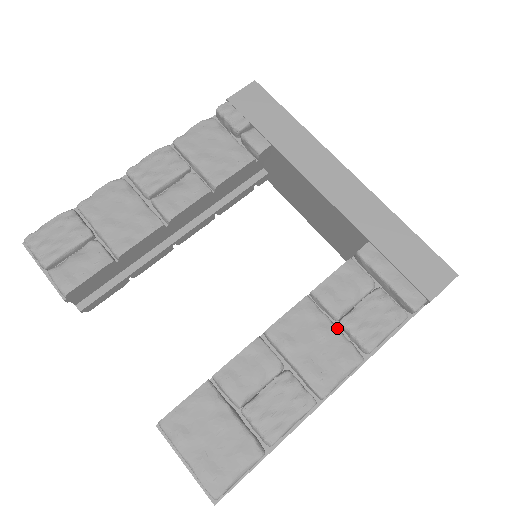
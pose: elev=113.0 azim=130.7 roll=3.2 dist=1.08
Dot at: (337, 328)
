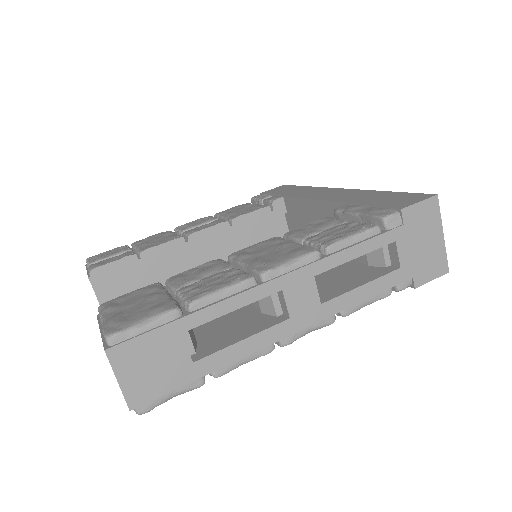
Dot at: (298, 243)
